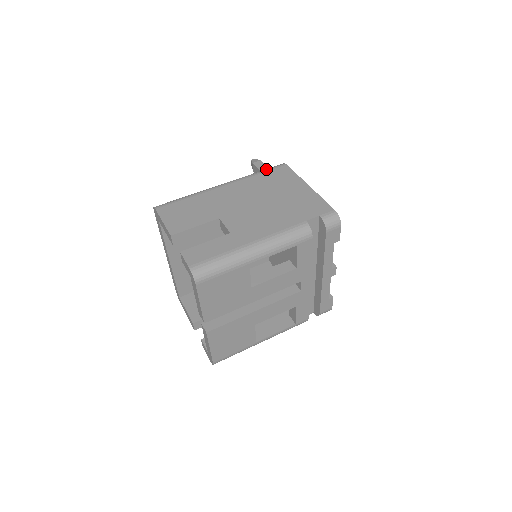
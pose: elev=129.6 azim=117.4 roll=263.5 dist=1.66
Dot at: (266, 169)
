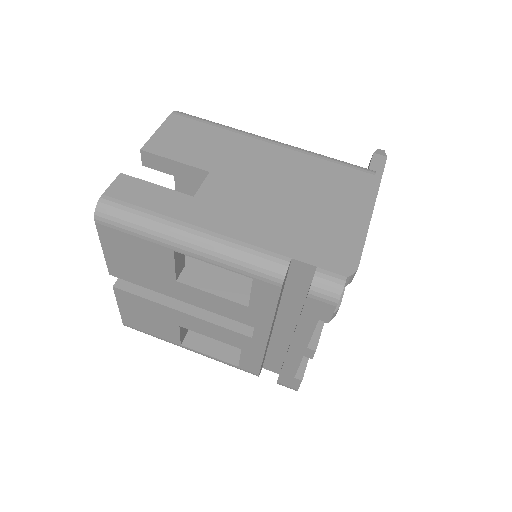
Dot at: occluded
